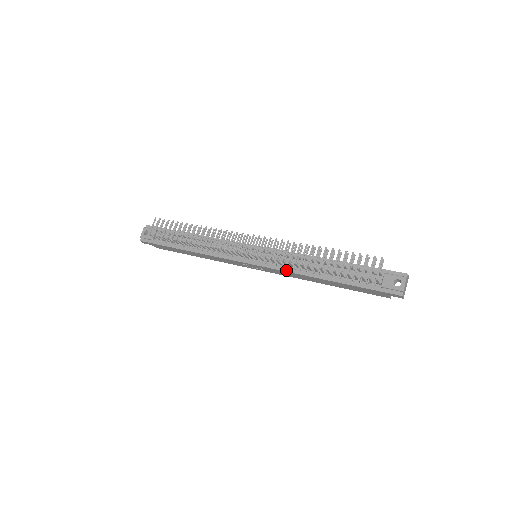
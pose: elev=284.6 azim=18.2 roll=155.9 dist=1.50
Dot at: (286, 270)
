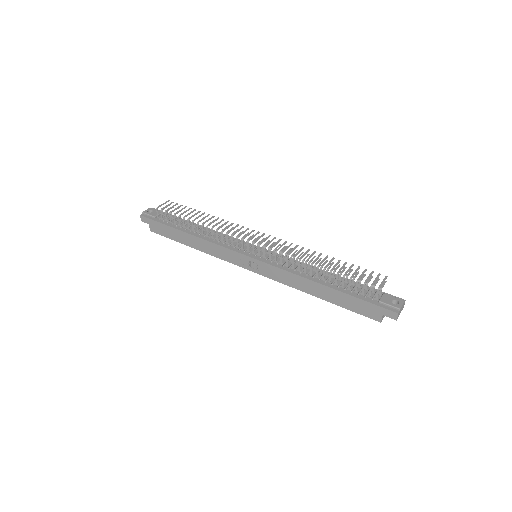
Dot at: (285, 269)
